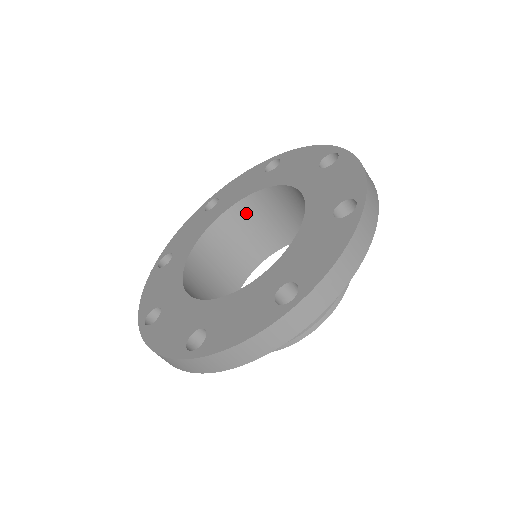
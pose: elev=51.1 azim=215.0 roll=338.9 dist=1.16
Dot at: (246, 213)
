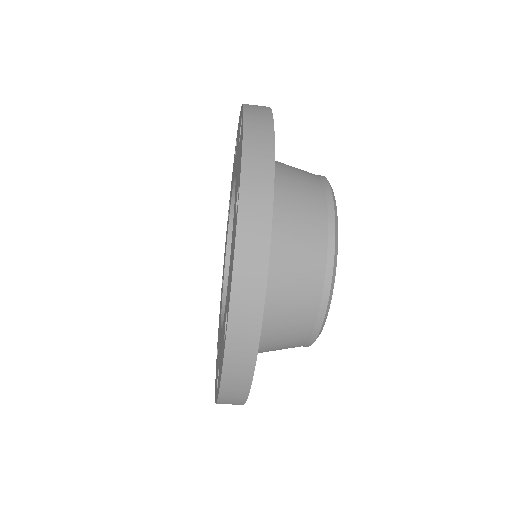
Dot at: occluded
